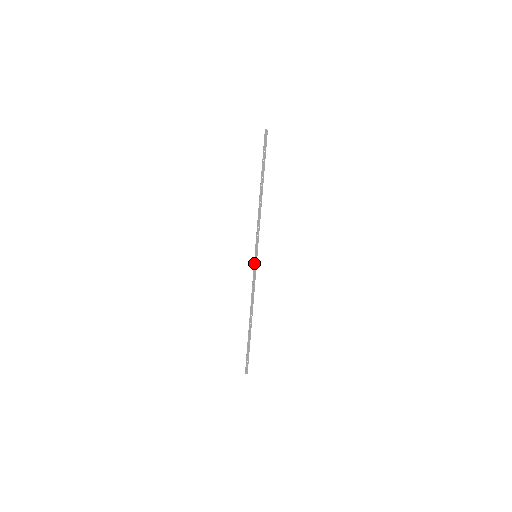
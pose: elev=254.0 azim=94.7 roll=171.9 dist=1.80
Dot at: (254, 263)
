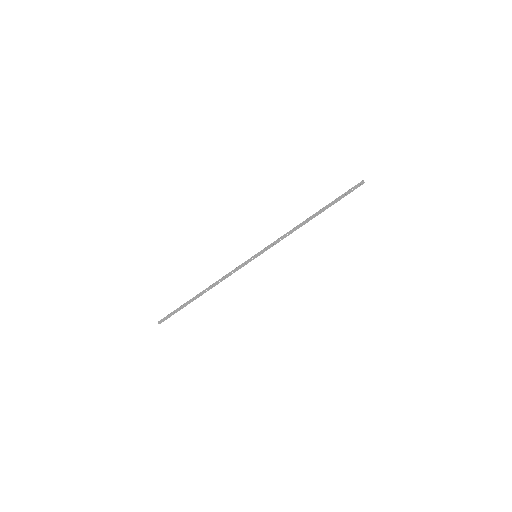
Dot at: (249, 259)
